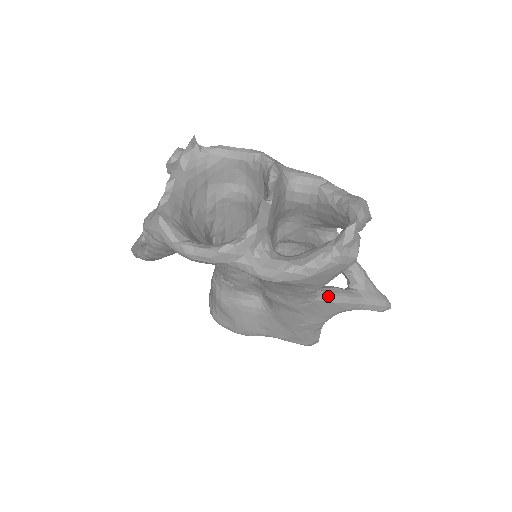
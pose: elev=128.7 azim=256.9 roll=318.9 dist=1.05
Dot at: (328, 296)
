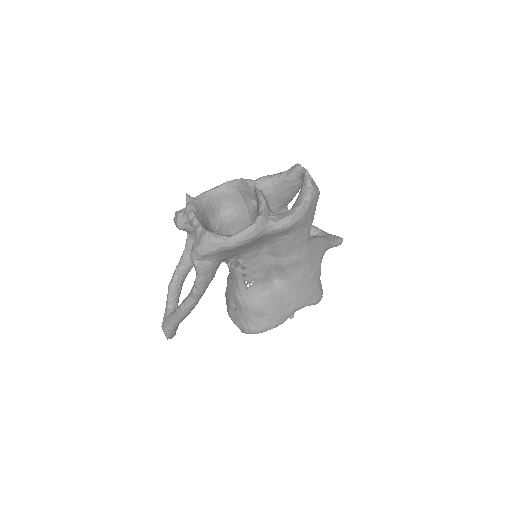
Dot at: (315, 238)
